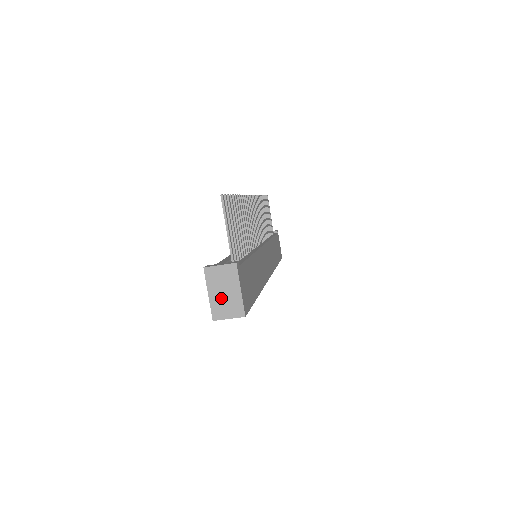
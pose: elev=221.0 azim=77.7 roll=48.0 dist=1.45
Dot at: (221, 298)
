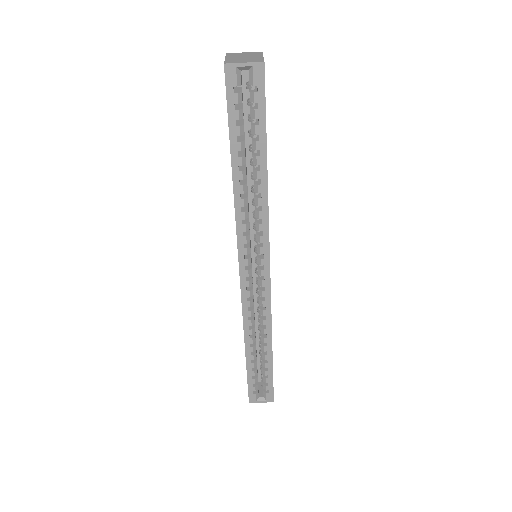
Dot at: (239, 58)
